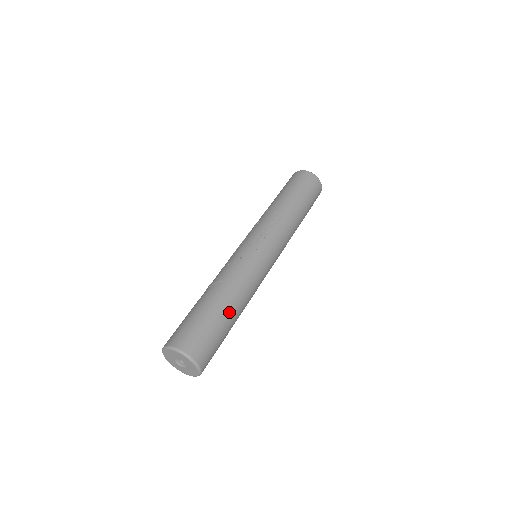
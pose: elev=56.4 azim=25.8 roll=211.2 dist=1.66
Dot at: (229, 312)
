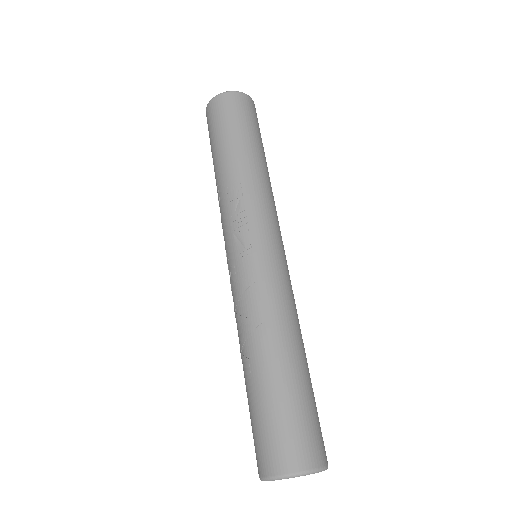
Dot at: (290, 367)
